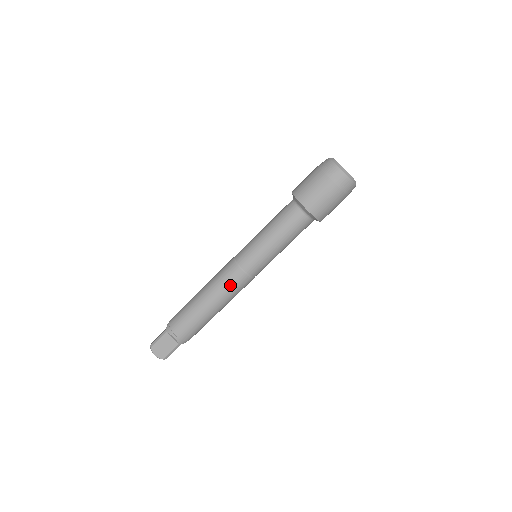
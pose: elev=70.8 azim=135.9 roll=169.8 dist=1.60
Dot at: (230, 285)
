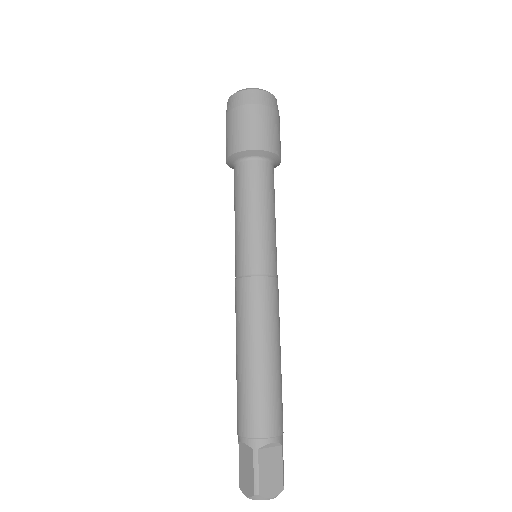
Dot at: (271, 306)
